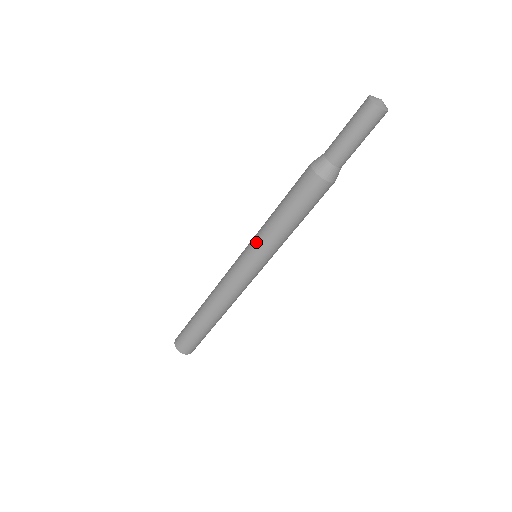
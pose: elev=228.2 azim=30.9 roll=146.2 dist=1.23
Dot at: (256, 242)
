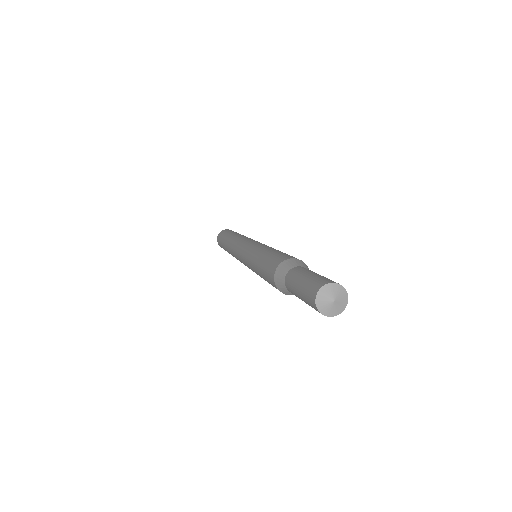
Dot at: occluded
